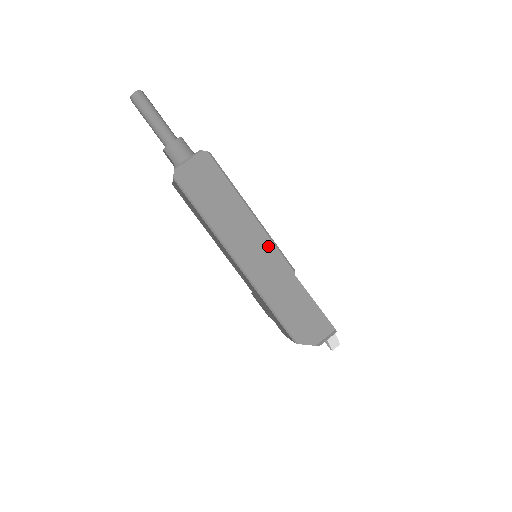
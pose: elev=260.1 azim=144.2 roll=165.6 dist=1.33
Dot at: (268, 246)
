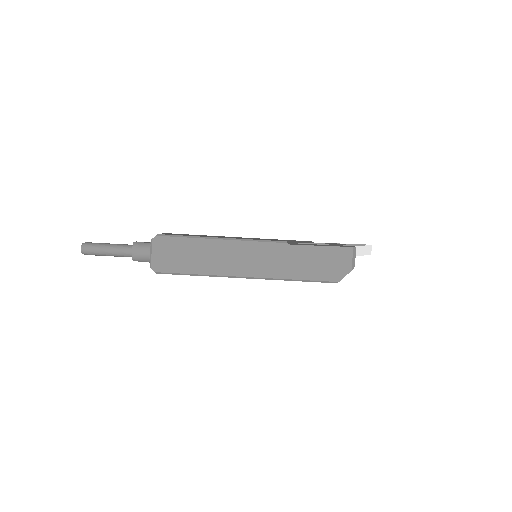
Dot at: (253, 247)
